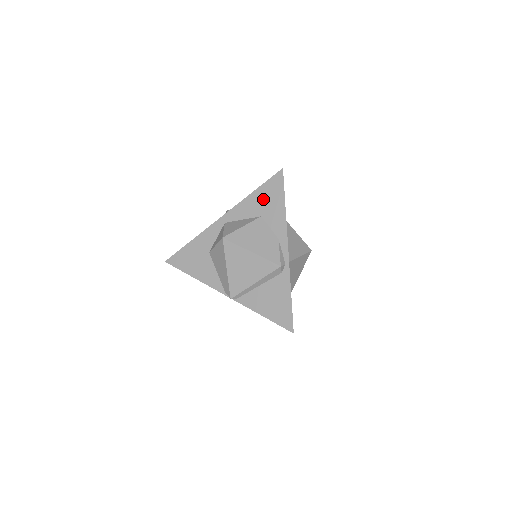
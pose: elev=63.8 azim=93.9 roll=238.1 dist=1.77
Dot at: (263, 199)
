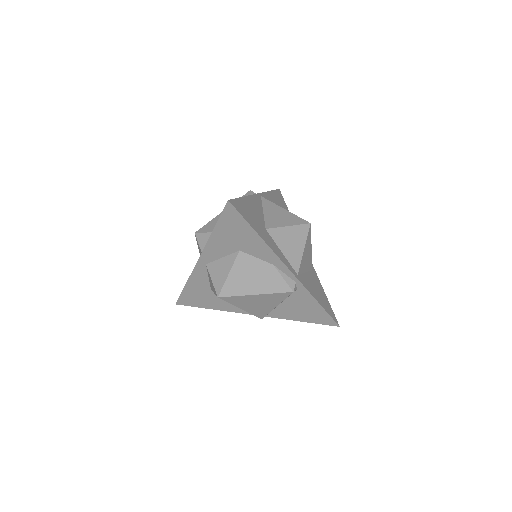
Dot at: (229, 235)
